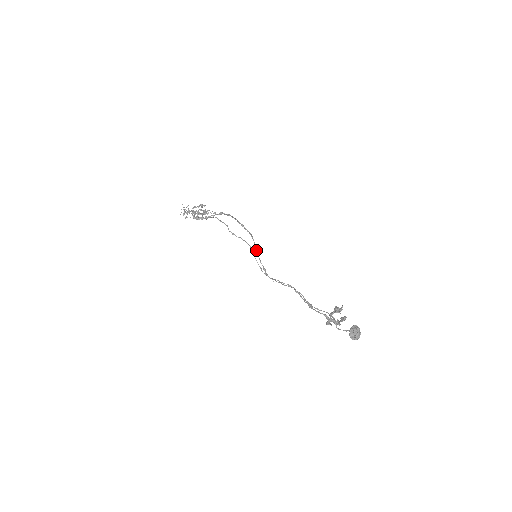
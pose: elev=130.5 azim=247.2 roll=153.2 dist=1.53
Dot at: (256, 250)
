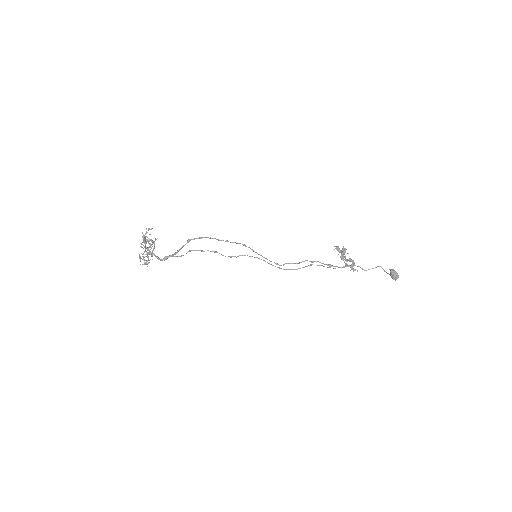
Dot at: occluded
